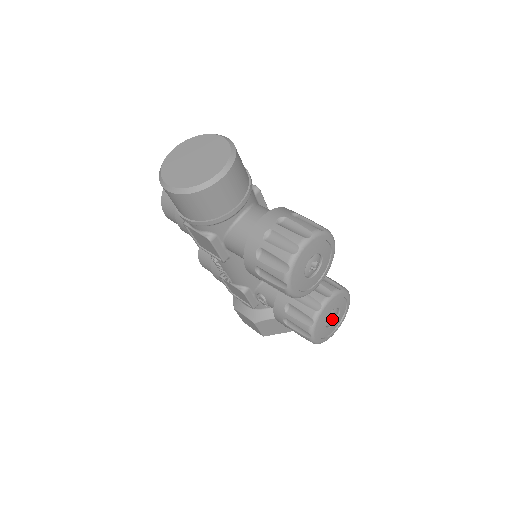
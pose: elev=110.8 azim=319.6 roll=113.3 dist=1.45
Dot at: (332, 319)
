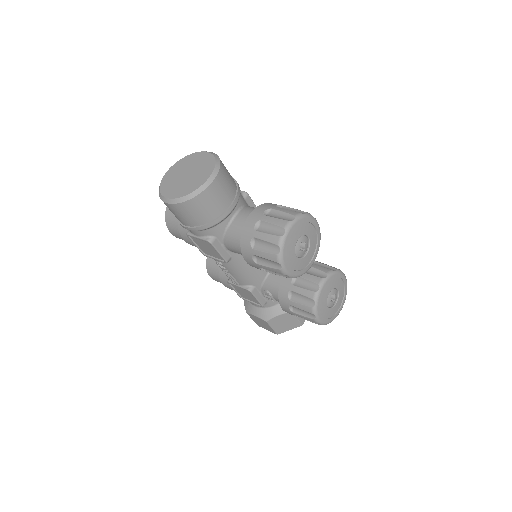
Dot at: (333, 300)
